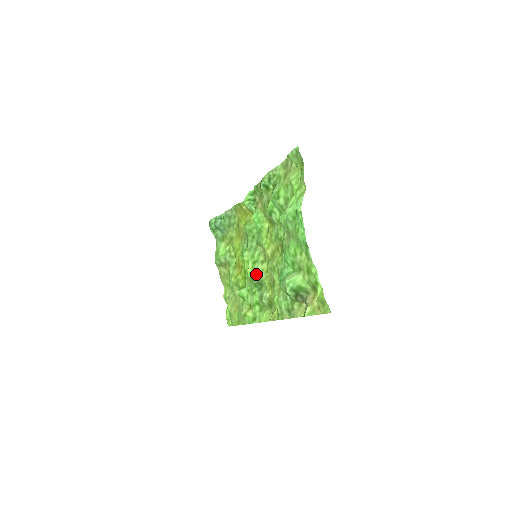
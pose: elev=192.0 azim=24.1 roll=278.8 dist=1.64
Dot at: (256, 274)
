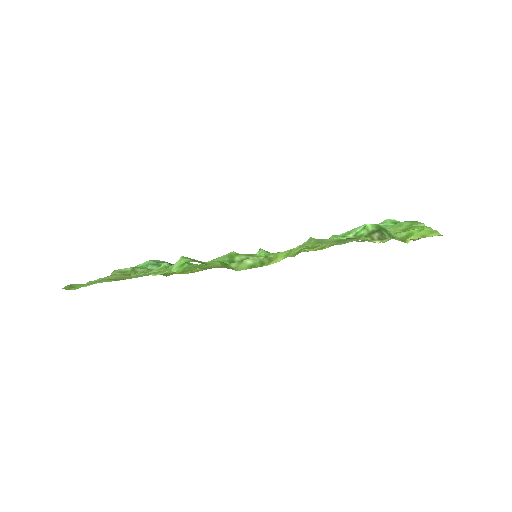
Dot at: occluded
